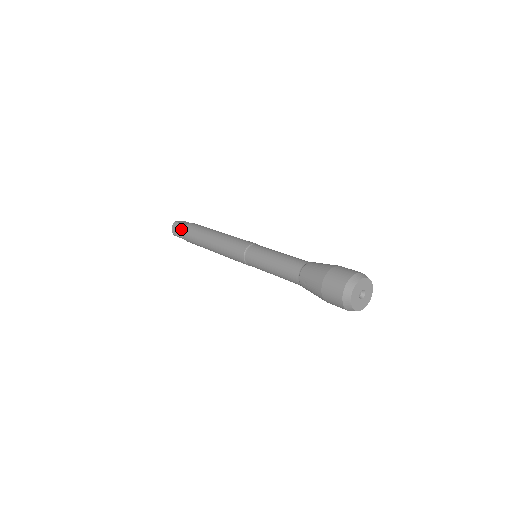
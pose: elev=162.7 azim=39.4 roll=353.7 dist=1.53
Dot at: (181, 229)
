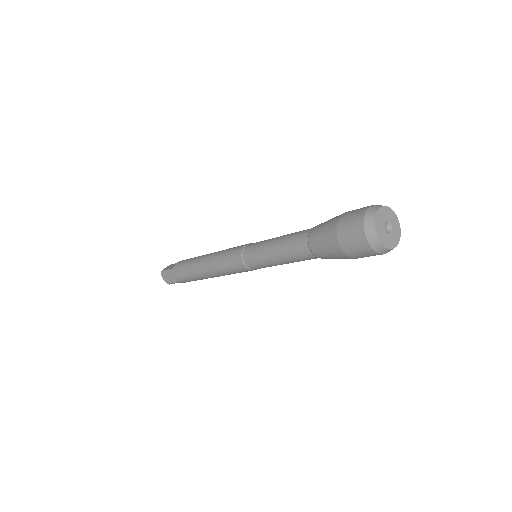
Dot at: (171, 275)
